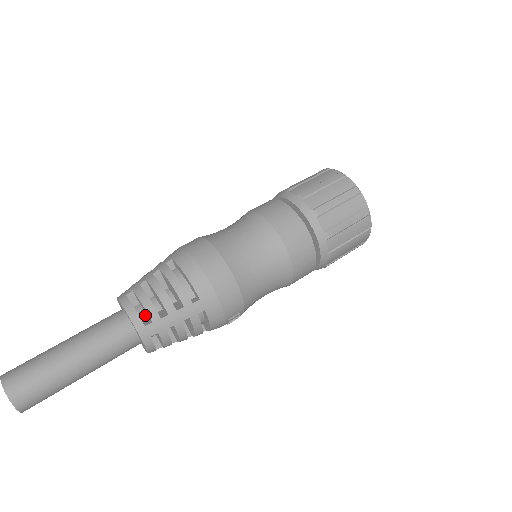
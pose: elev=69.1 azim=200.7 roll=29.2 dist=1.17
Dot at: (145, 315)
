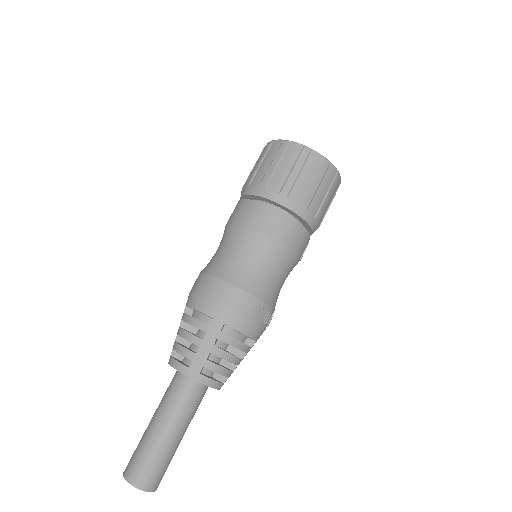
Dot at: occluded
